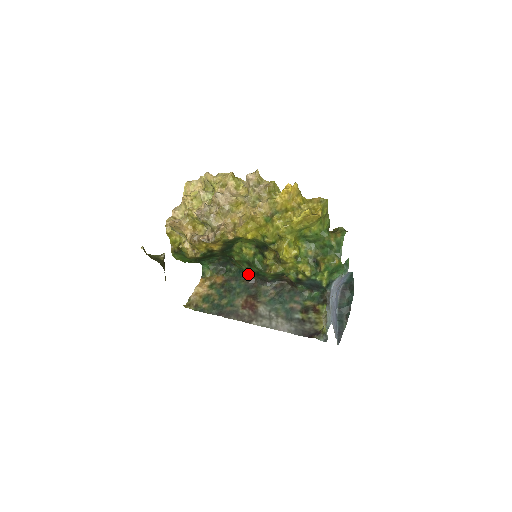
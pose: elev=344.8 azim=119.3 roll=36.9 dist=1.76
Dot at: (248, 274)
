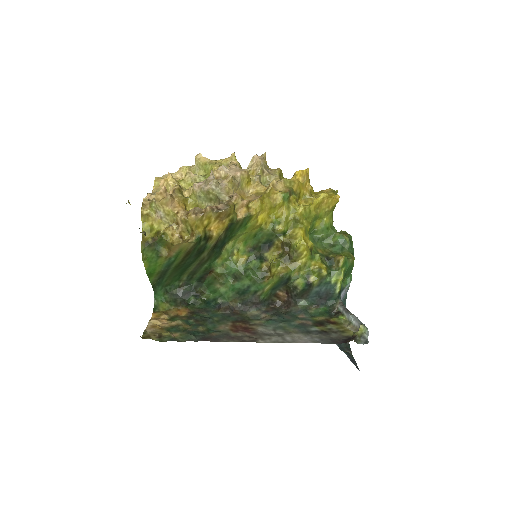
Dot at: (225, 300)
